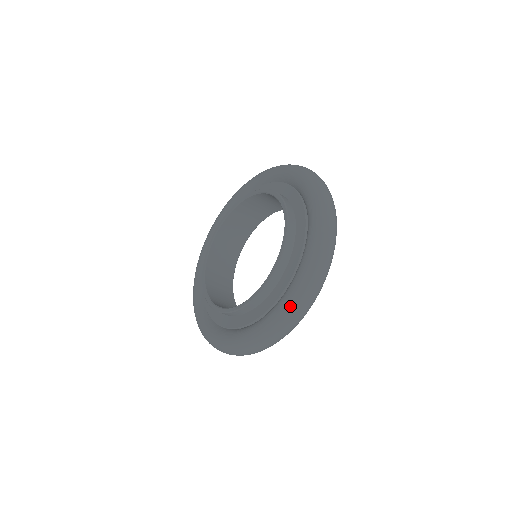
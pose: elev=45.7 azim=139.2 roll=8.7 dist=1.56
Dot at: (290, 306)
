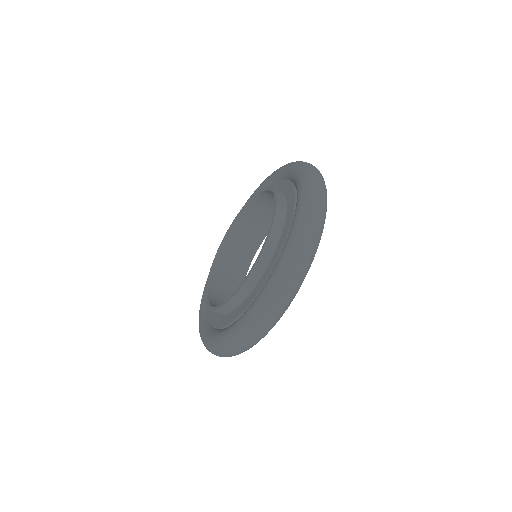
Dot at: (250, 320)
